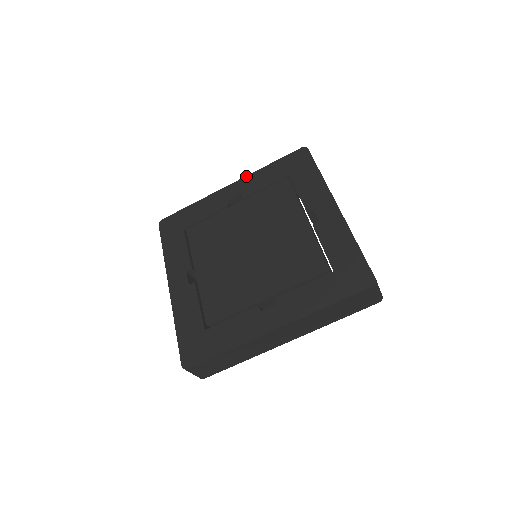
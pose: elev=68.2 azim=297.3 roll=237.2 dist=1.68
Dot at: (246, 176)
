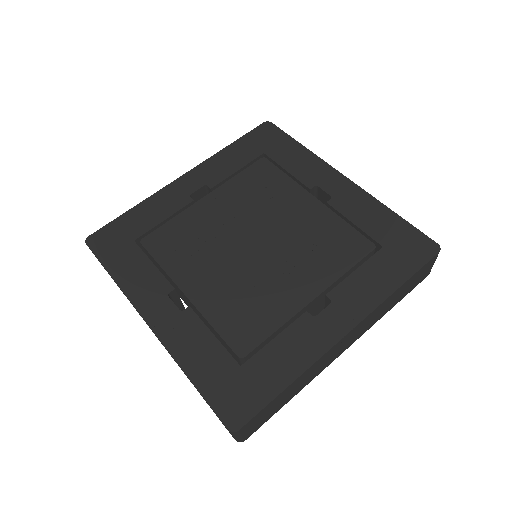
Dot at: (202, 162)
